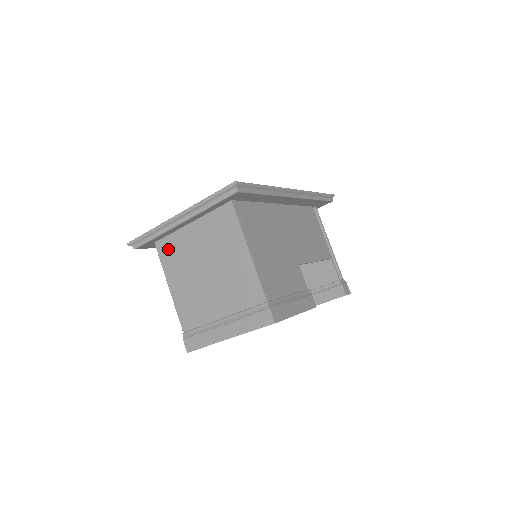
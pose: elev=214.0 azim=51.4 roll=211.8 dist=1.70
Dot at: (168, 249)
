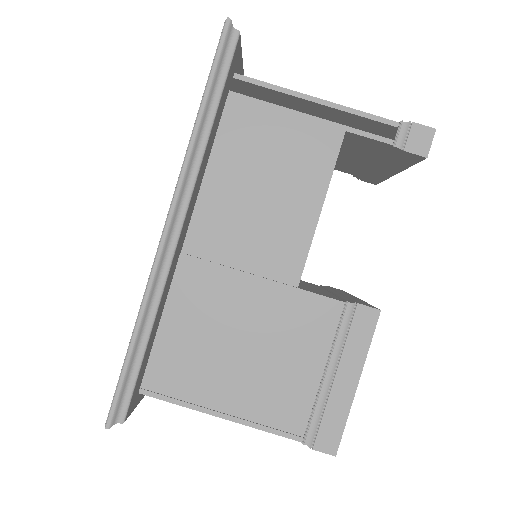
Dot at: occluded
